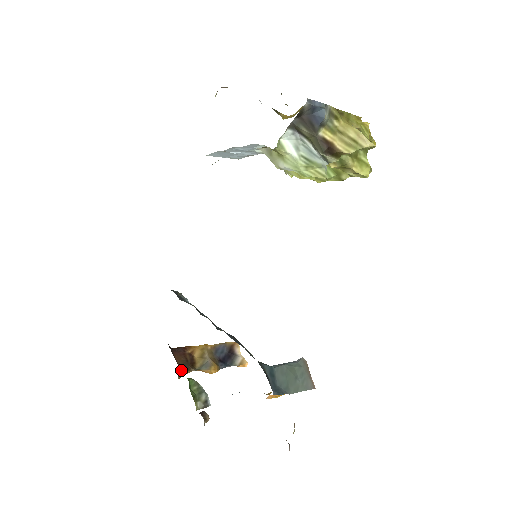
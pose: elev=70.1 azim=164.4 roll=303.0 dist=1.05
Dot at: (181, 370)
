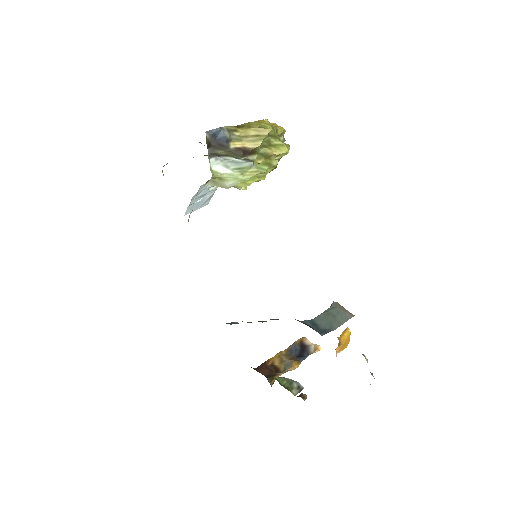
Dot at: (269, 378)
